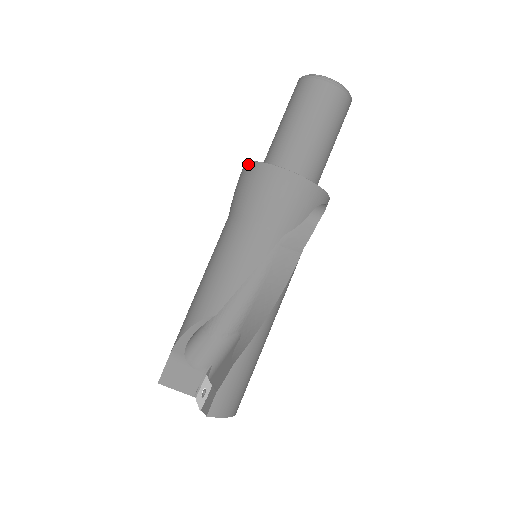
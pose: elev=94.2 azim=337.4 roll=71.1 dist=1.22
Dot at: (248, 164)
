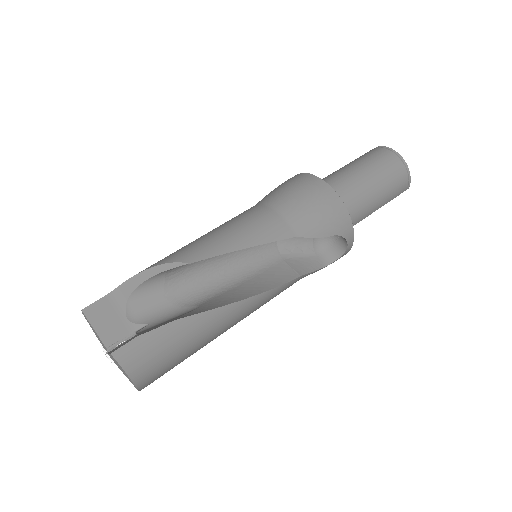
Dot at: (296, 175)
